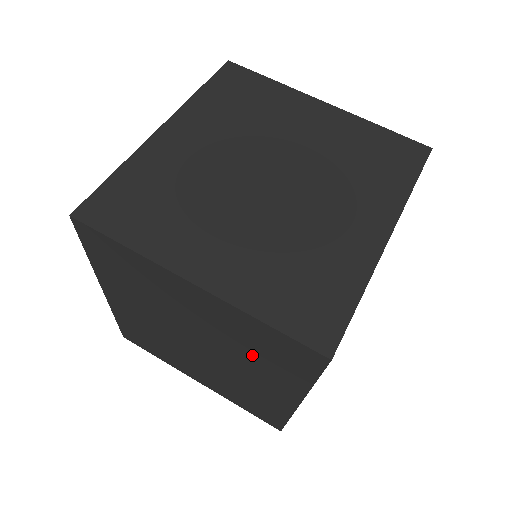
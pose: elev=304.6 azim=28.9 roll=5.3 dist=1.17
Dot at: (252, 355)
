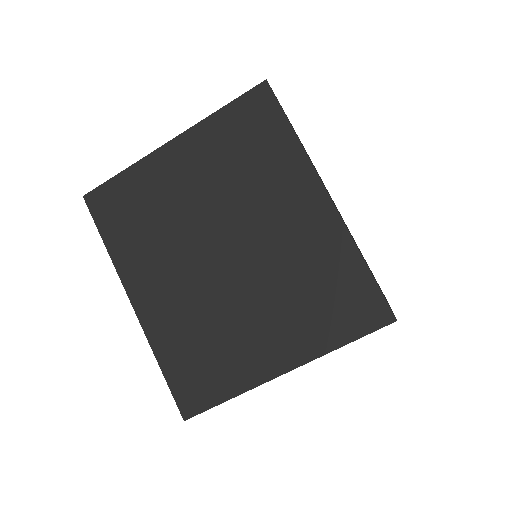
Dot at: (250, 173)
